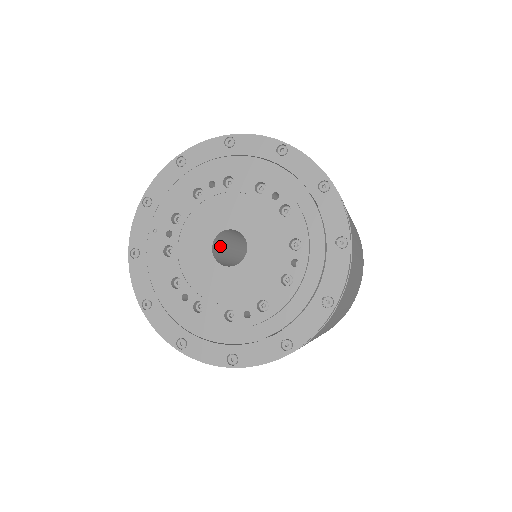
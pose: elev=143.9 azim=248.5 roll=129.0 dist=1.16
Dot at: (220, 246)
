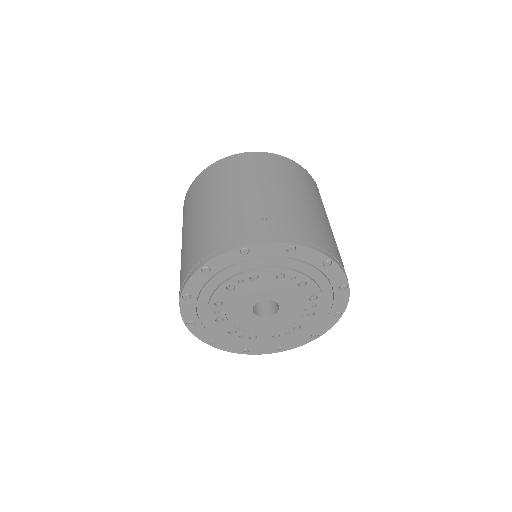
Dot at: occluded
